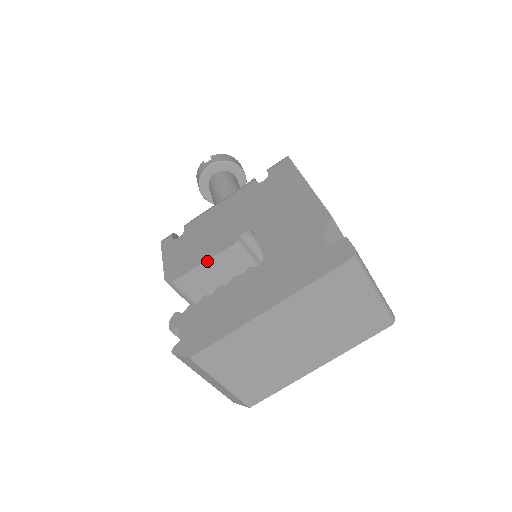
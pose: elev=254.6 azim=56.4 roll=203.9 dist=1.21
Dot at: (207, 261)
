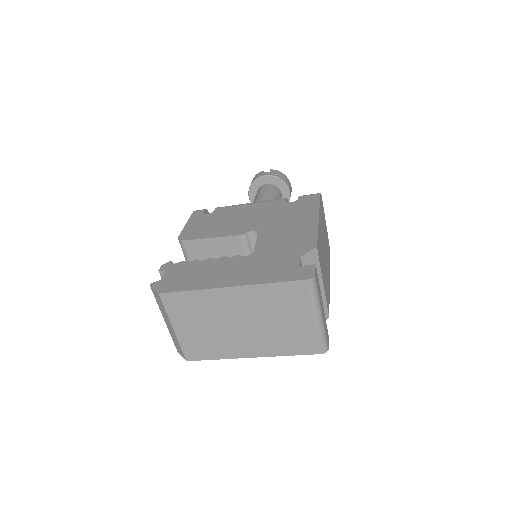
Dot at: (215, 238)
